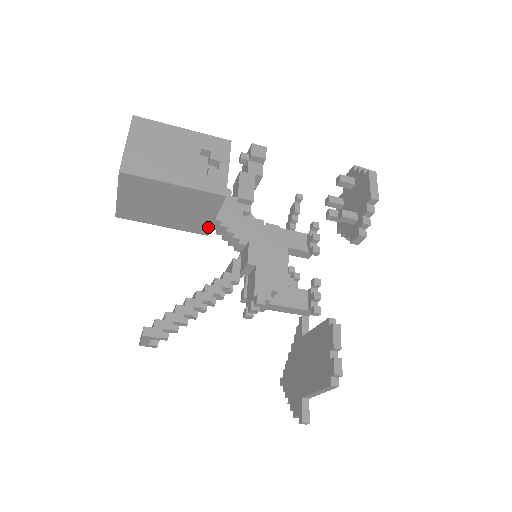
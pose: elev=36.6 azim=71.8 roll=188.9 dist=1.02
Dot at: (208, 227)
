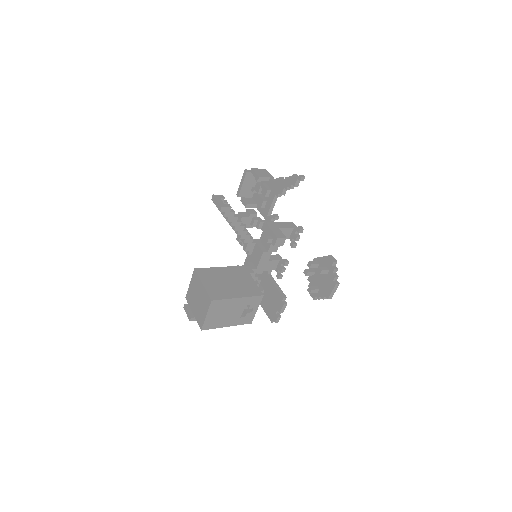
Dot at: occluded
